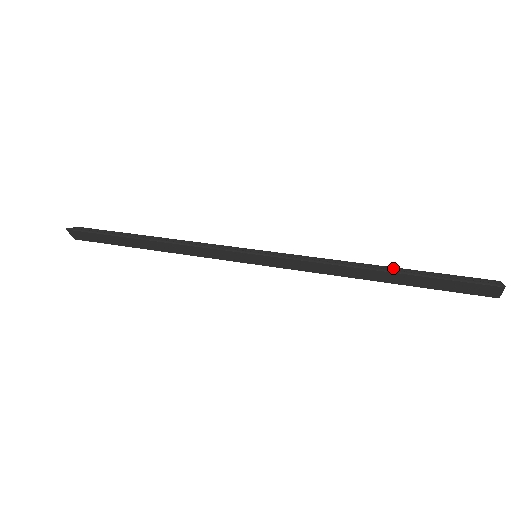
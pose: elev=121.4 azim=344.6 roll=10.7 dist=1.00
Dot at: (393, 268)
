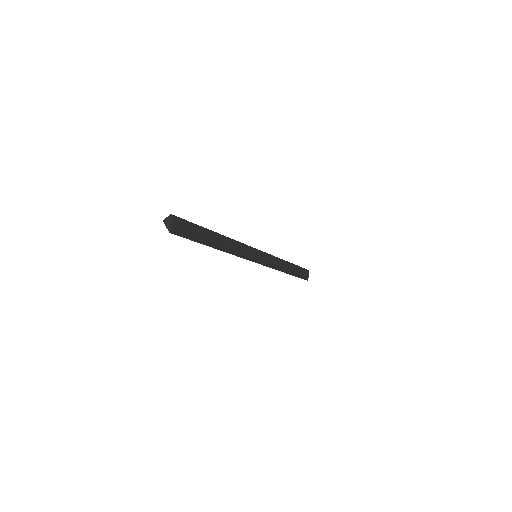
Dot at: (292, 266)
